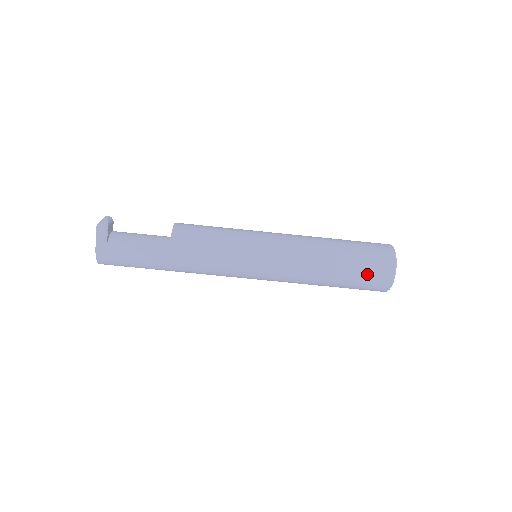
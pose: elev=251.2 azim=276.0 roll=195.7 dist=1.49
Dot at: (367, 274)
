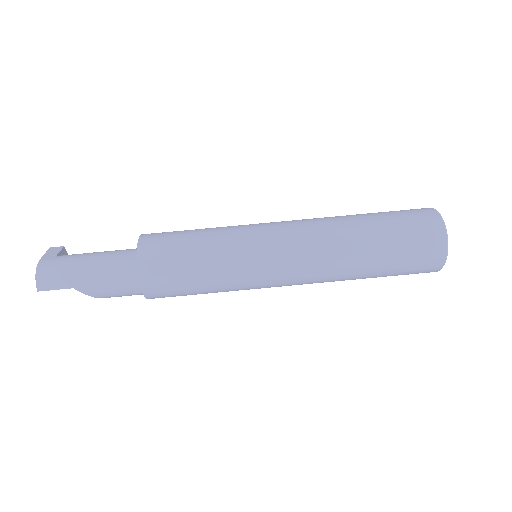
Dot at: (403, 217)
